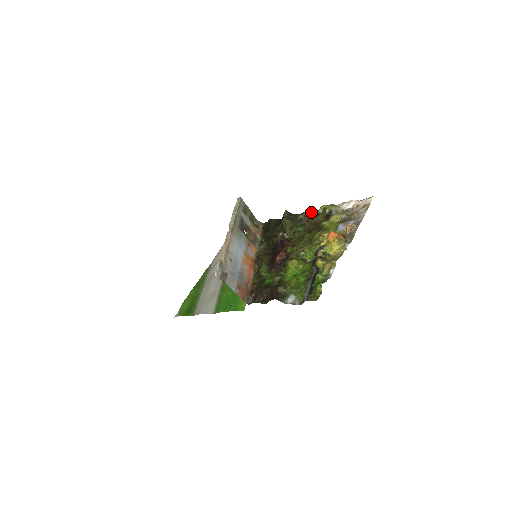
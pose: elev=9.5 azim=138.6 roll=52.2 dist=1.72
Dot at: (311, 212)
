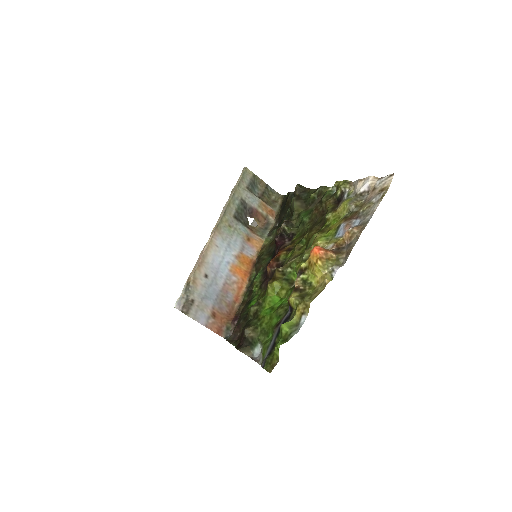
Dot at: (325, 189)
